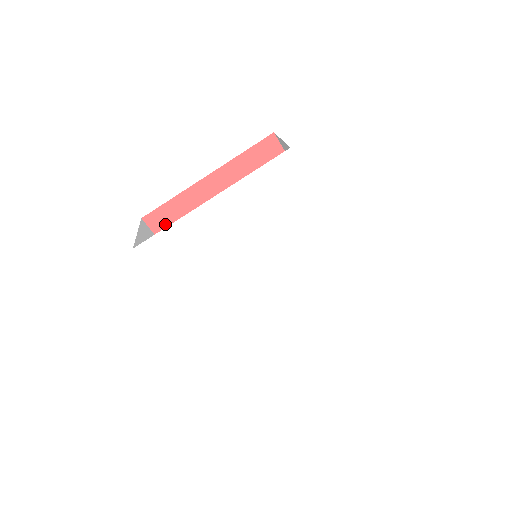
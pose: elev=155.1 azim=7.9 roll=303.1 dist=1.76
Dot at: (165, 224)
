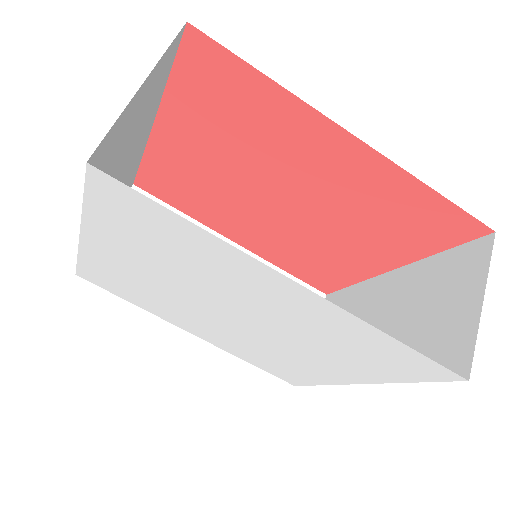
Dot at: (160, 188)
